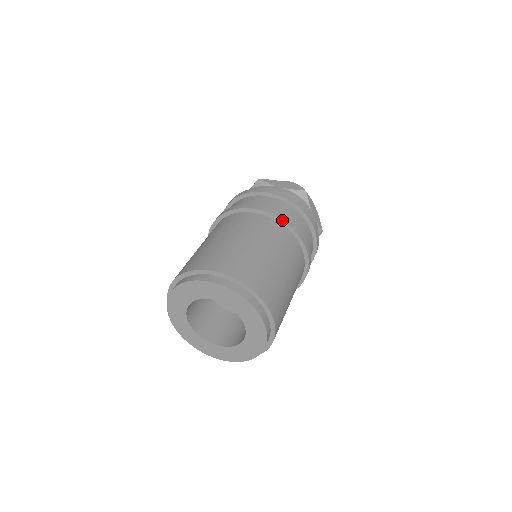
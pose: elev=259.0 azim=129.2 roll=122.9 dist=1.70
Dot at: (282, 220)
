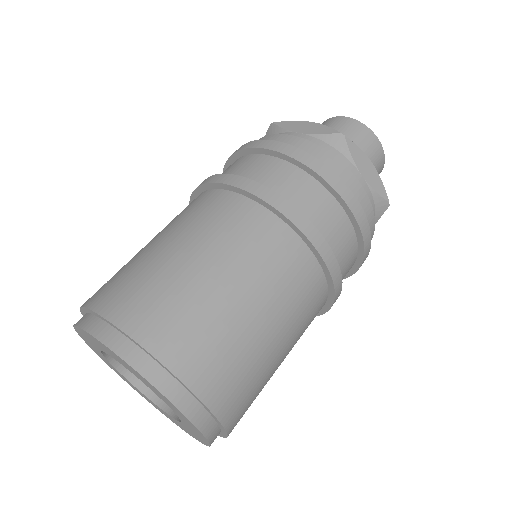
Dot at: (331, 276)
